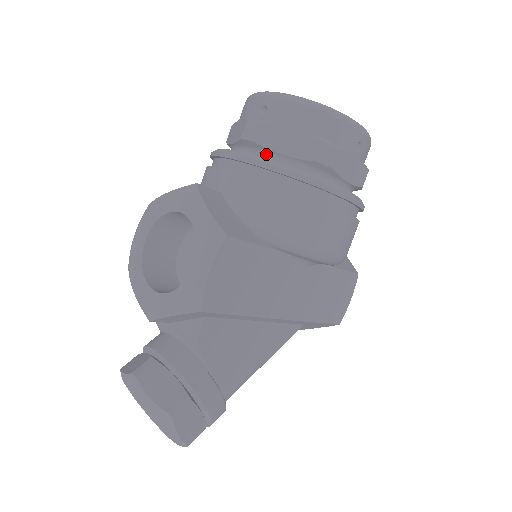
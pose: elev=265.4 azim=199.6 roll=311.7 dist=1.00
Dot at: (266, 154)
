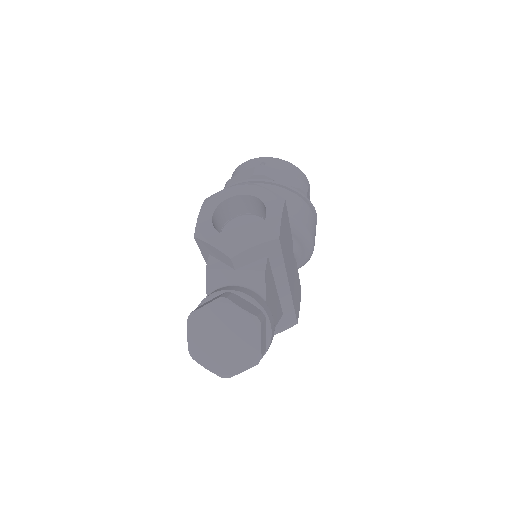
Dot at: occluded
